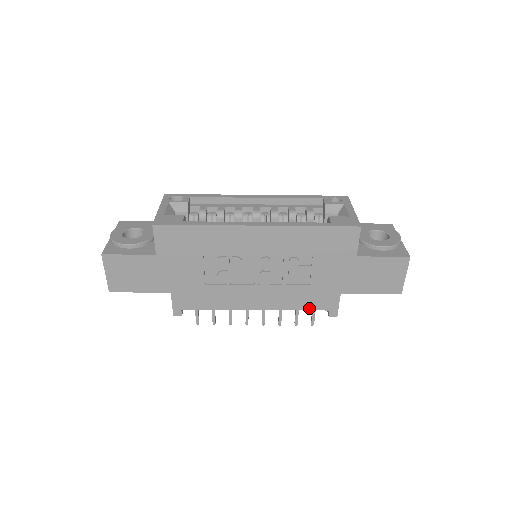
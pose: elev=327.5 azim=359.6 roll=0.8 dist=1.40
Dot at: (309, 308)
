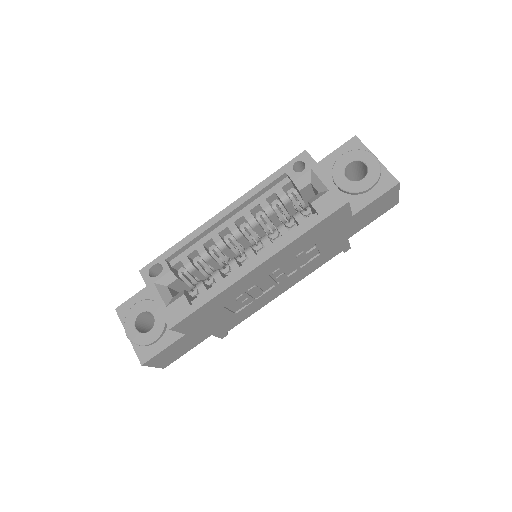
Dot at: (326, 261)
